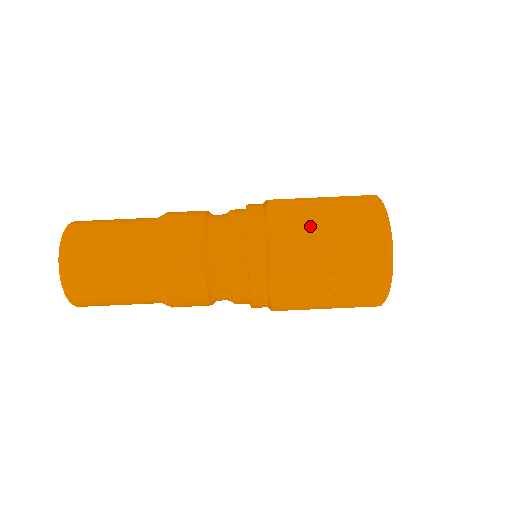
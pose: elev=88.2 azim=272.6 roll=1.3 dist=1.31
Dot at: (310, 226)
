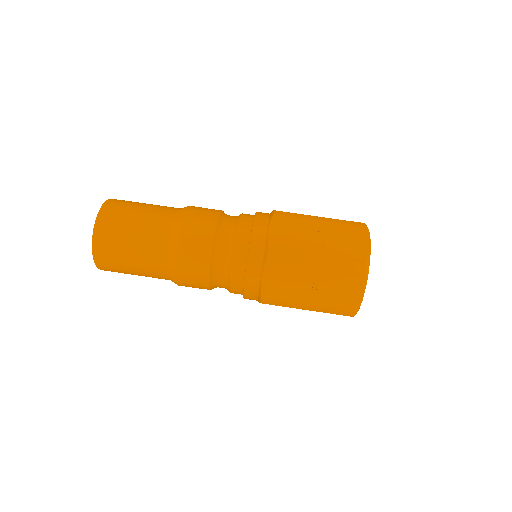
Dot at: occluded
